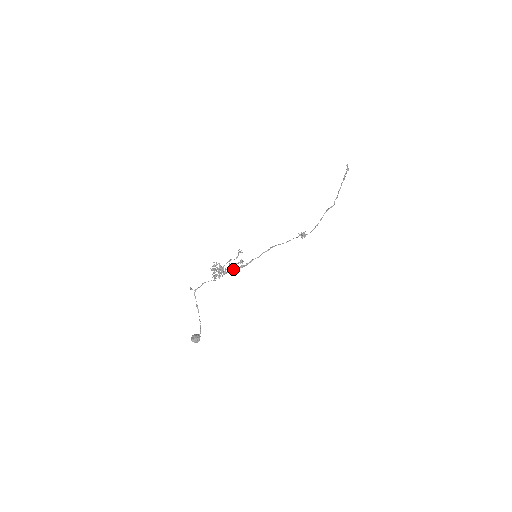
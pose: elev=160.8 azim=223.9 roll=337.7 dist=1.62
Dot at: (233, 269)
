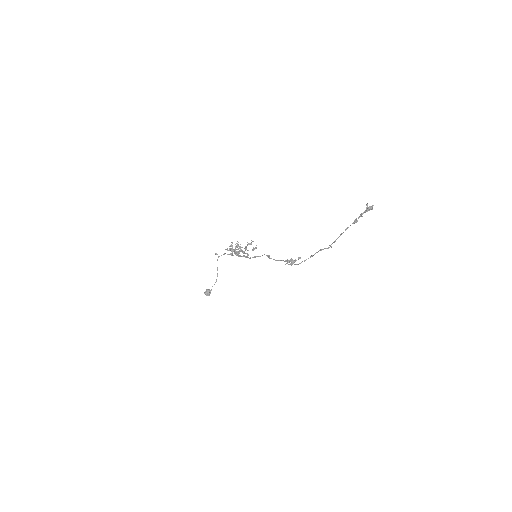
Dot at: (241, 256)
